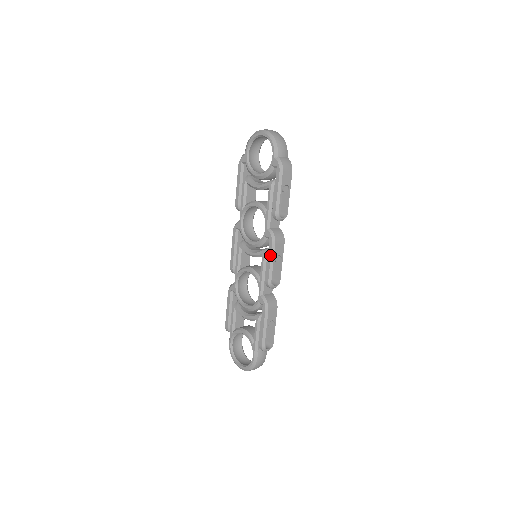
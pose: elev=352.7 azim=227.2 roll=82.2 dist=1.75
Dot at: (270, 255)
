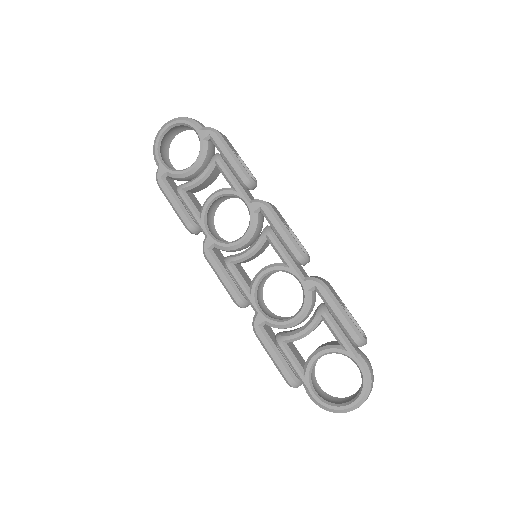
Dot at: (277, 222)
